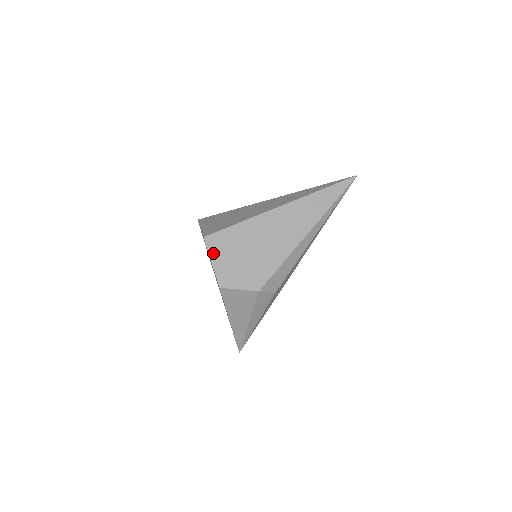
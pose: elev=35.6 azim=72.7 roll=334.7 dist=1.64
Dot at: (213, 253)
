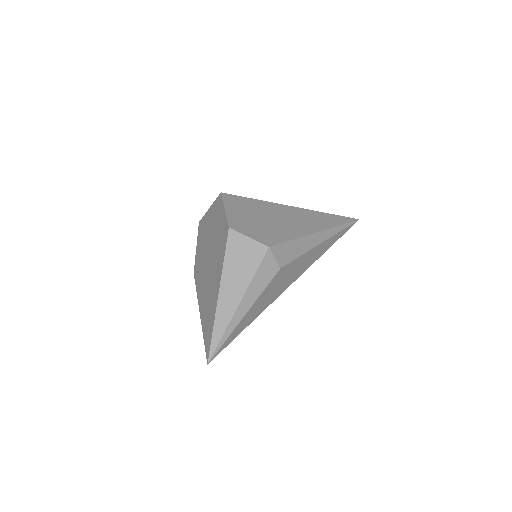
Dot at: (228, 205)
